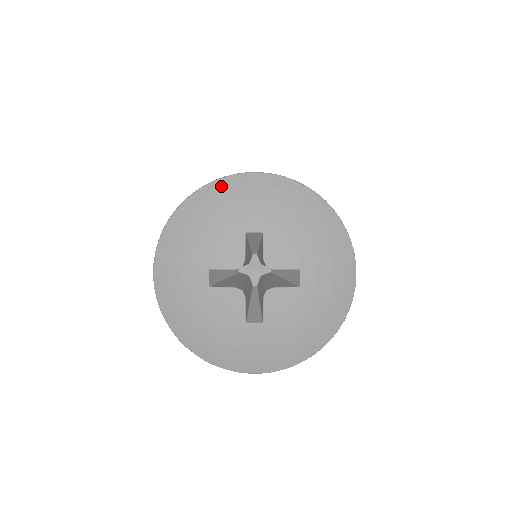
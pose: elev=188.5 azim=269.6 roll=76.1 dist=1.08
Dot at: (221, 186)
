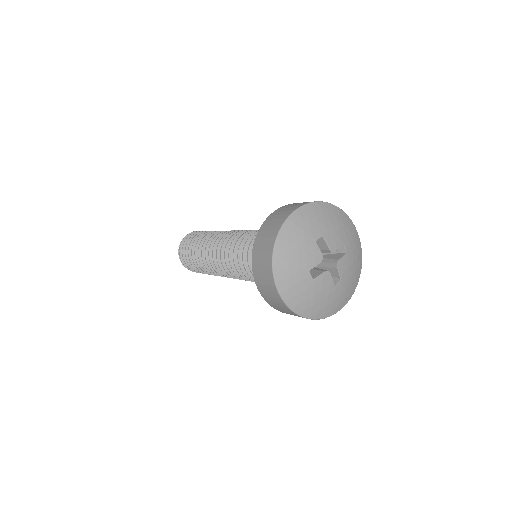
Dot at: (289, 225)
